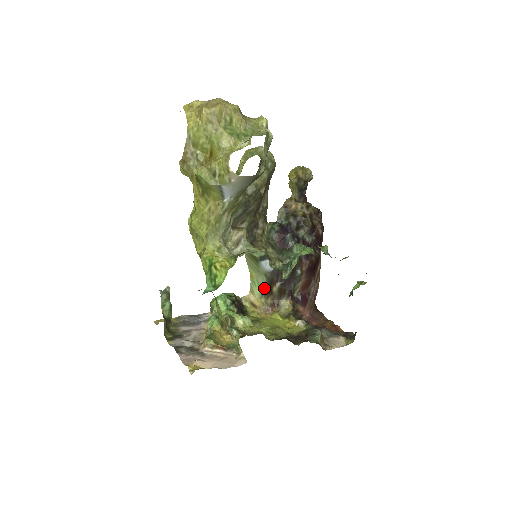
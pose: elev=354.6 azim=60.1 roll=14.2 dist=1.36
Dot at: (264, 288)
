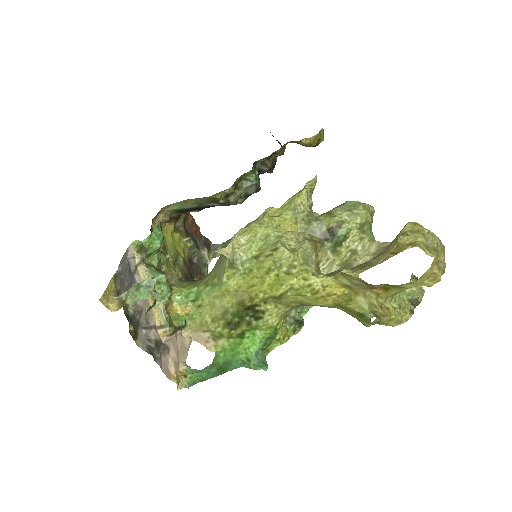
Dot at: (184, 209)
